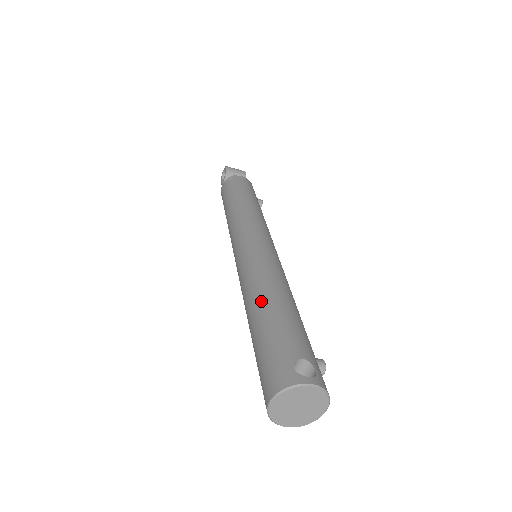
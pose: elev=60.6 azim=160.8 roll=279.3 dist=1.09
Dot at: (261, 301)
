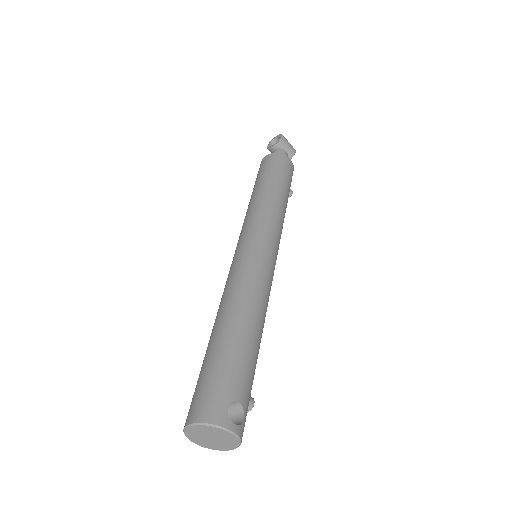
Dot at: (236, 319)
